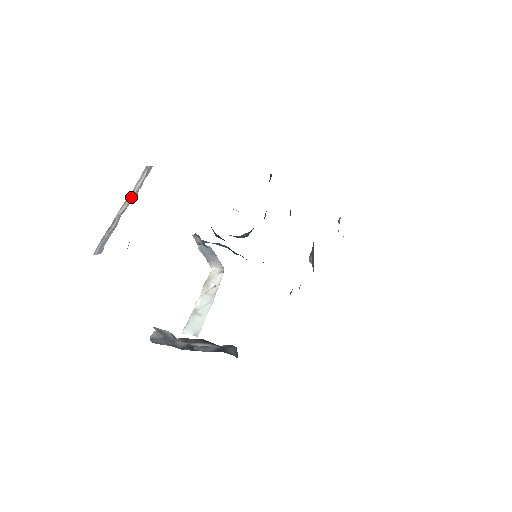
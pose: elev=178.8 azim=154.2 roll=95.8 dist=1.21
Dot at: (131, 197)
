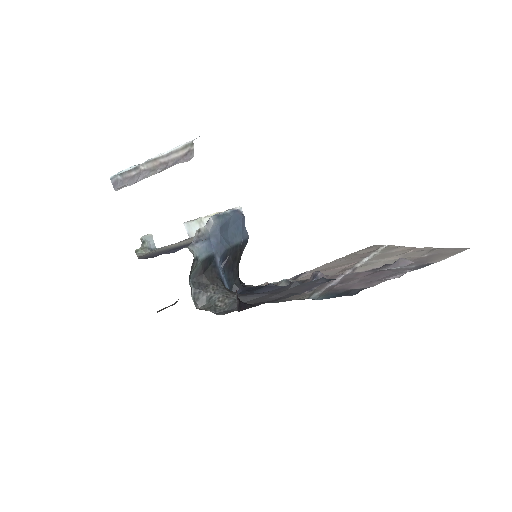
Dot at: (160, 162)
